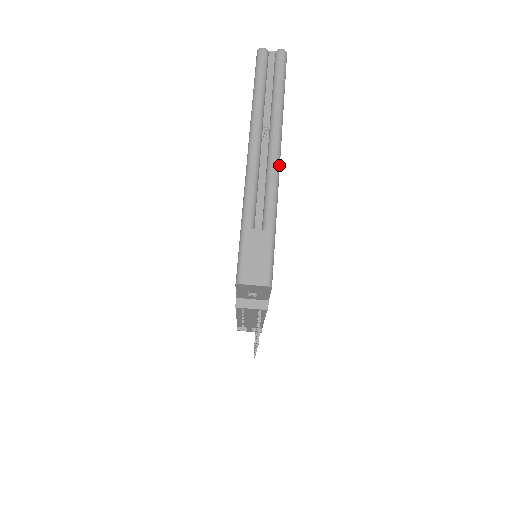
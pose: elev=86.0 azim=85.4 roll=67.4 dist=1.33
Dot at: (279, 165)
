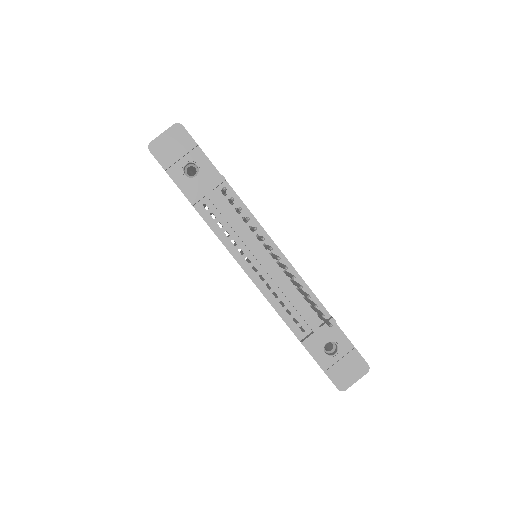
Dot at: occluded
